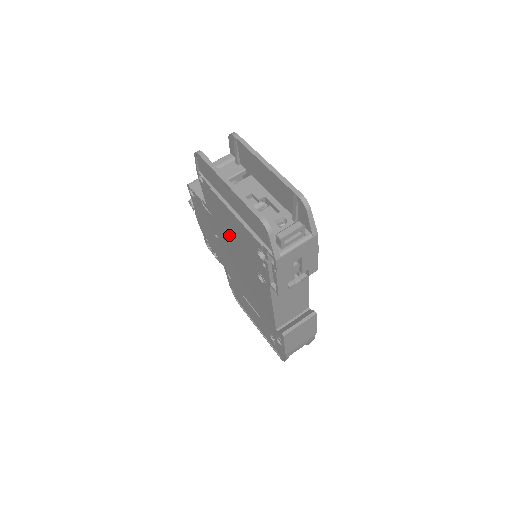
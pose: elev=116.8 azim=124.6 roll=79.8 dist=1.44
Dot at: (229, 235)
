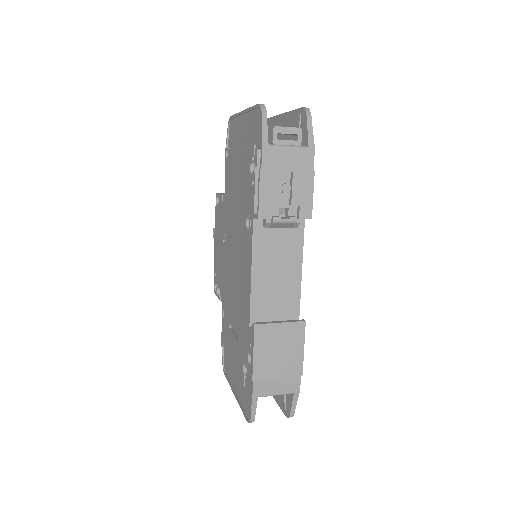
Dot at: (233, 203)
